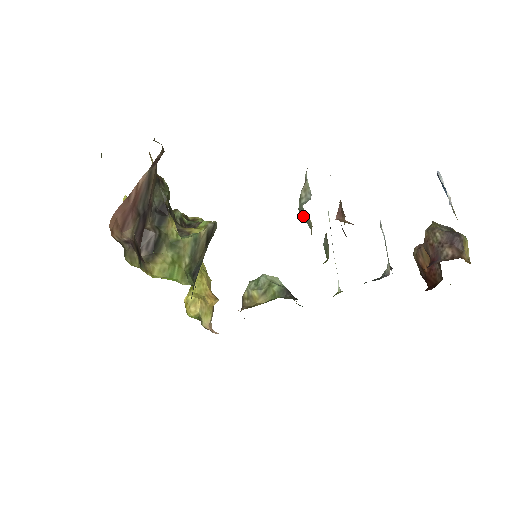
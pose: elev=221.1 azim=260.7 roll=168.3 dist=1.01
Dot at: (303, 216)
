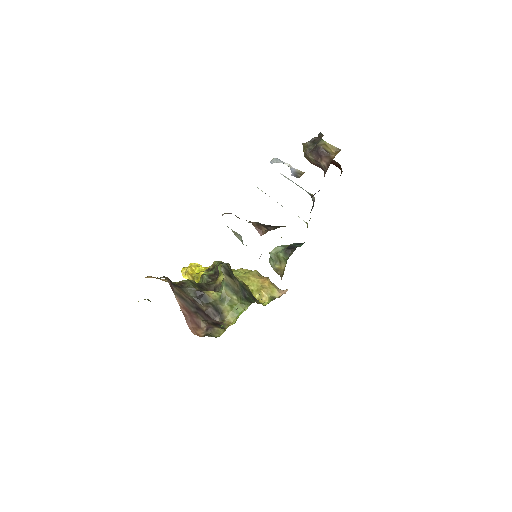
Dot at: occluded
